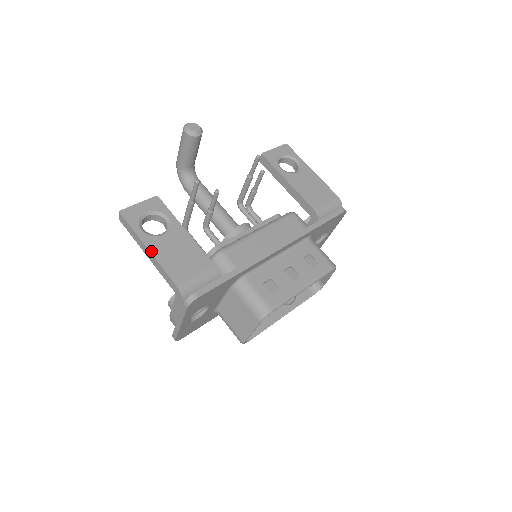
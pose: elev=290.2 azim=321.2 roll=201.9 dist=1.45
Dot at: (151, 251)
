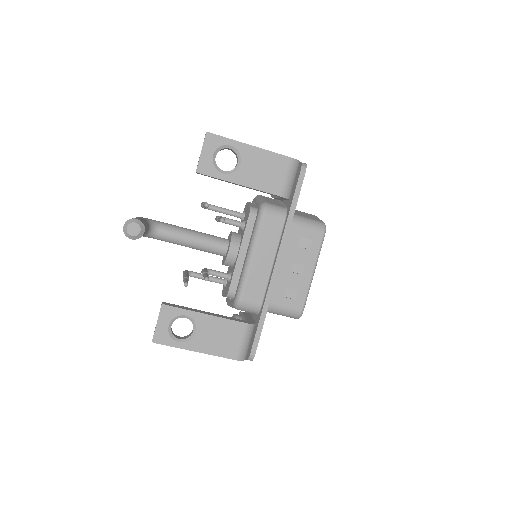
Dot at: (200, 352)
